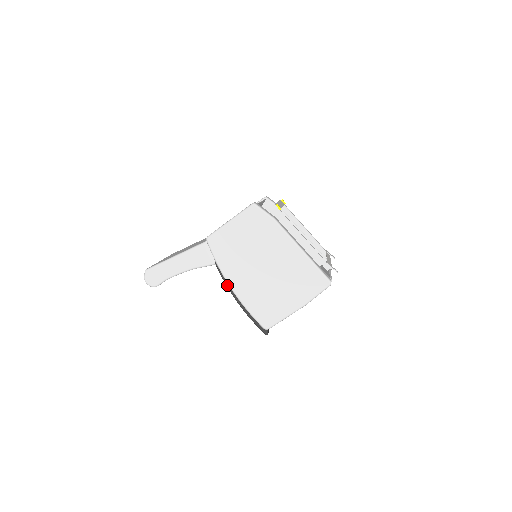
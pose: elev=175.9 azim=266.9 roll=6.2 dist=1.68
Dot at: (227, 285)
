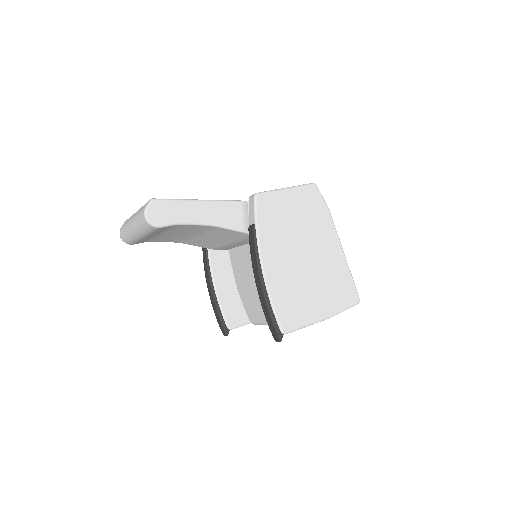
Dot at: (258, 260)
